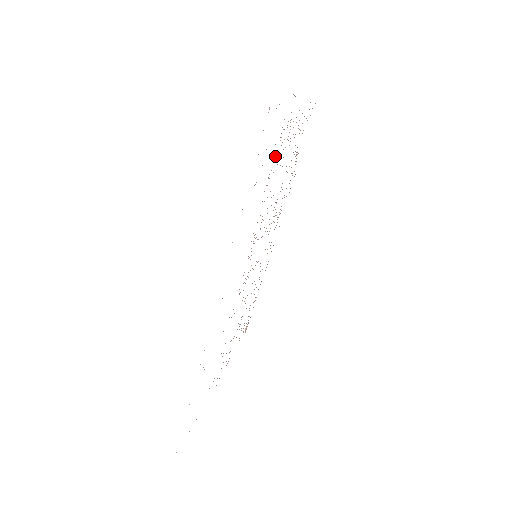
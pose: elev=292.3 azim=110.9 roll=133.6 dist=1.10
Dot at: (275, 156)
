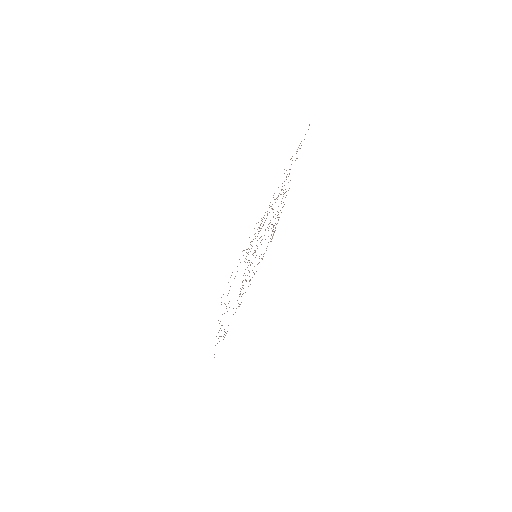
Dot at: (246, 256)
